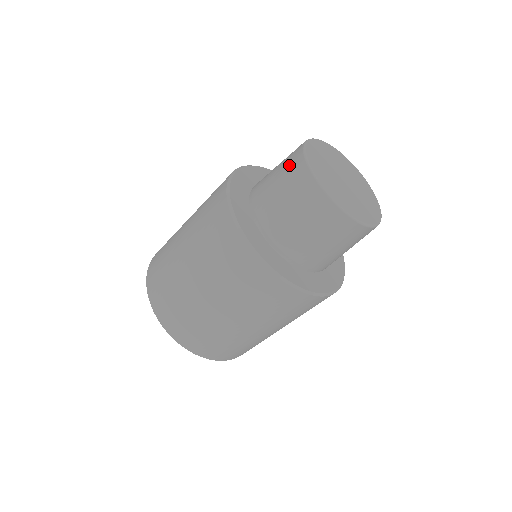
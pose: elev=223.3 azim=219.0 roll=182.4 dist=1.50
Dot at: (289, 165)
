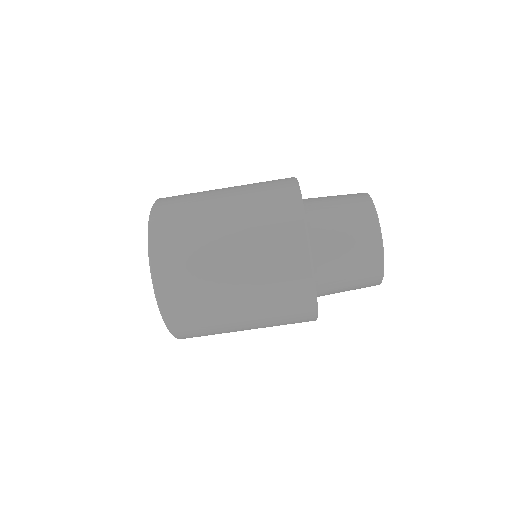
Dot at: (355, 202)
